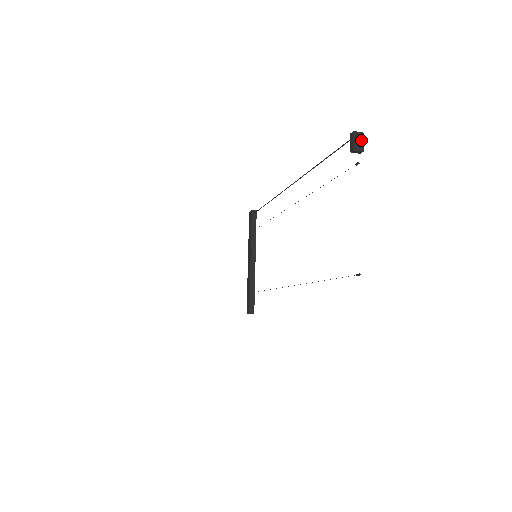
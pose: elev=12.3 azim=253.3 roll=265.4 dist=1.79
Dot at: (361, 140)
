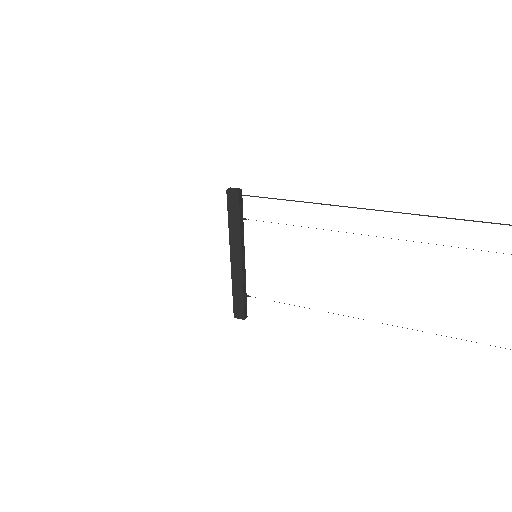
Dot at: out of frame
